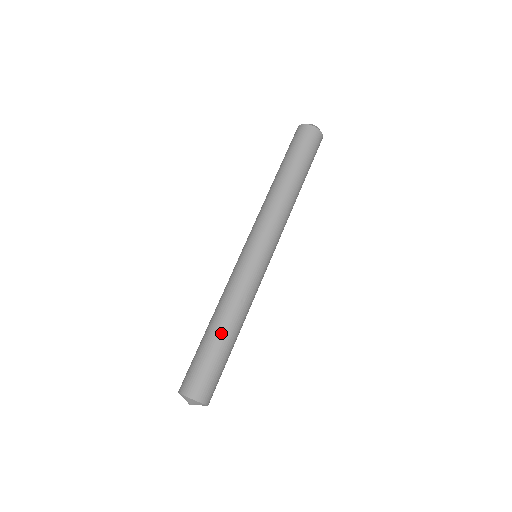
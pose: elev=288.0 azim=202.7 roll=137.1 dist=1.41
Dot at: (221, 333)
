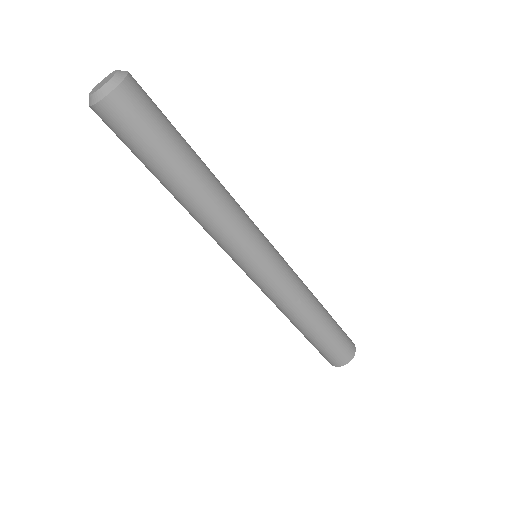
Dot at: (313, 330)
